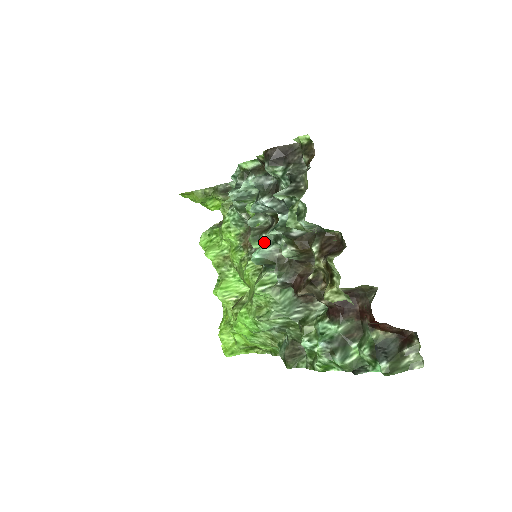
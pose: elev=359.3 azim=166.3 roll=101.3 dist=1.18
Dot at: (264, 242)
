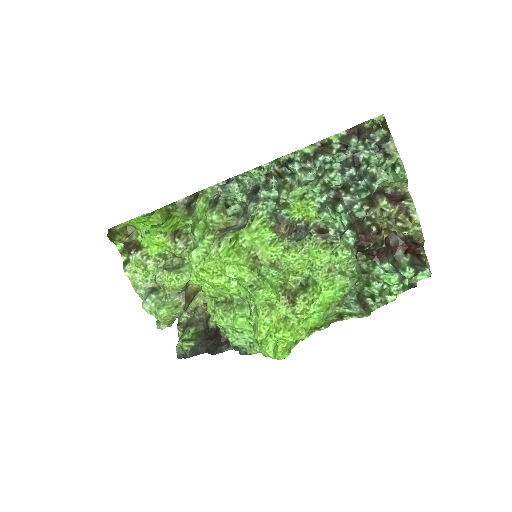
Dot at: (343, 211)
